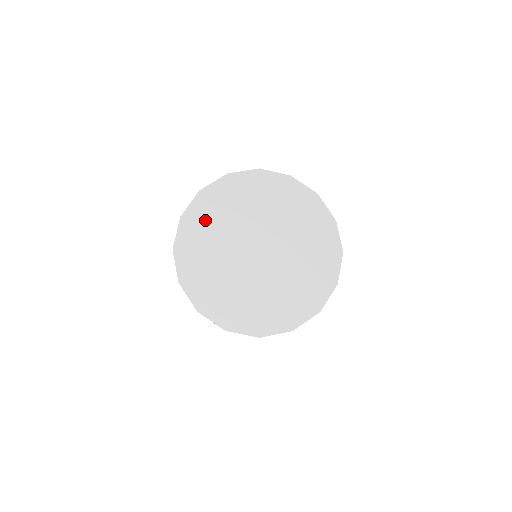
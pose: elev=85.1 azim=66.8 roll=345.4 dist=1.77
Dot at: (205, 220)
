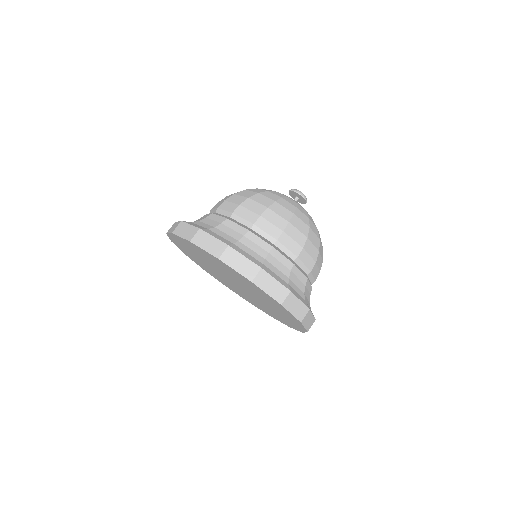
Dot at: (209, 258)
